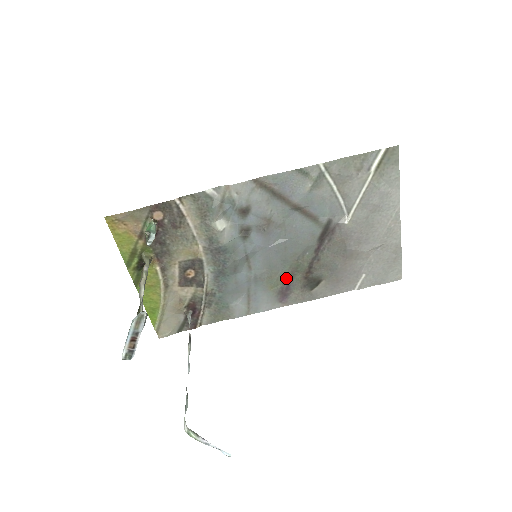
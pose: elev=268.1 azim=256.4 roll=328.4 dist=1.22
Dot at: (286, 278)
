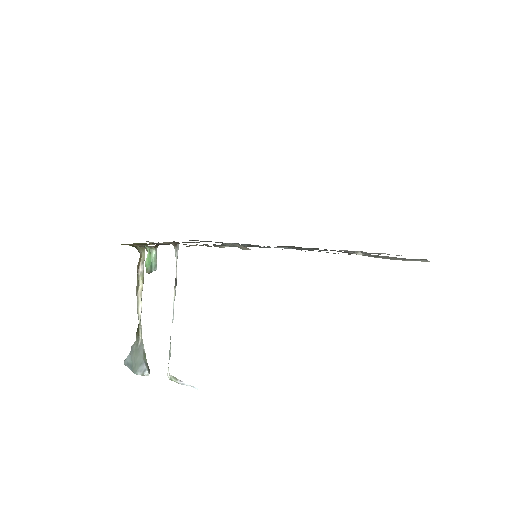
Dot at: occluded
